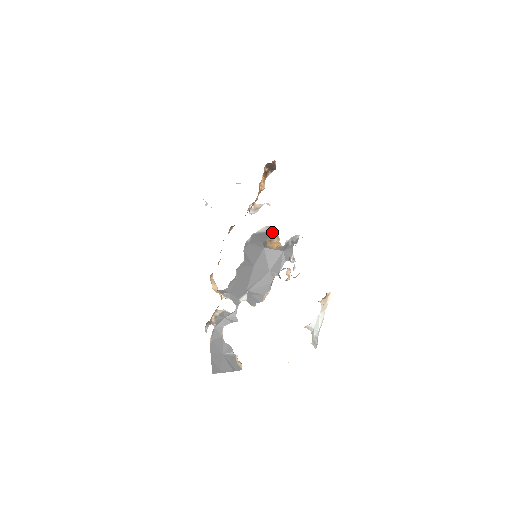
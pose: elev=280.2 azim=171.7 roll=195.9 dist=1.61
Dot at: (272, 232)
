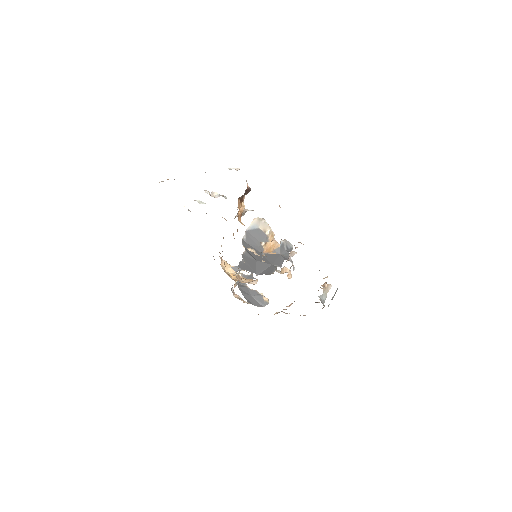
Dot at: (265, 229)
